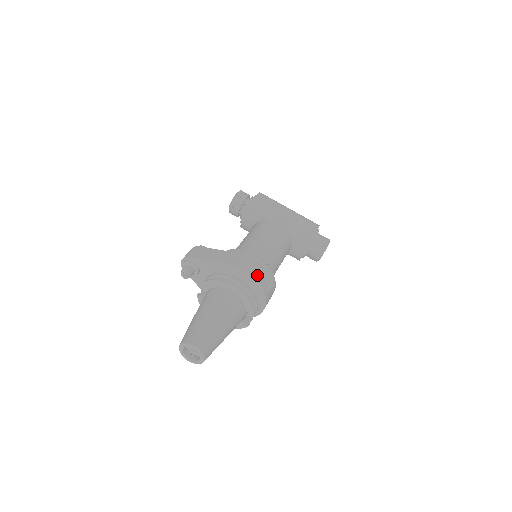
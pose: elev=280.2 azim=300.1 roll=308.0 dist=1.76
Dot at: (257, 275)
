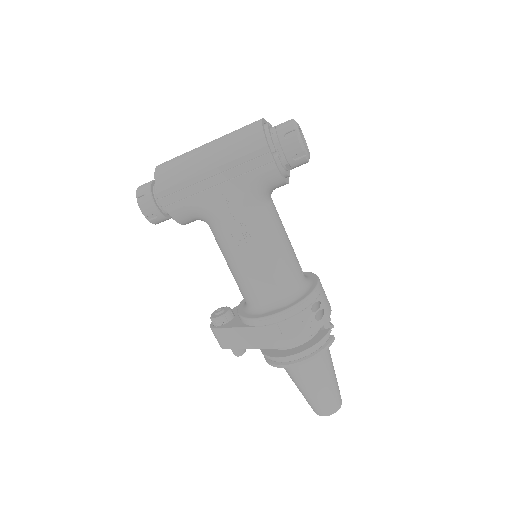
Dot at: (301, 334)
